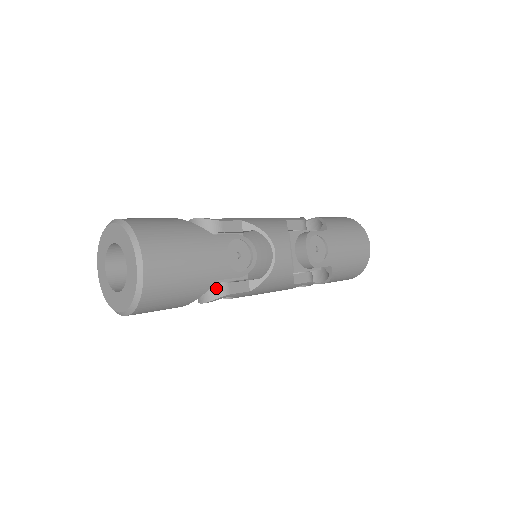
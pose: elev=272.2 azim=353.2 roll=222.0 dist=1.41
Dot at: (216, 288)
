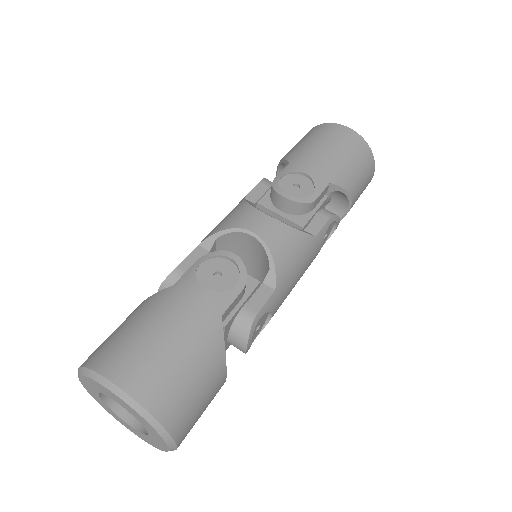
Dot at: (238, 324)
